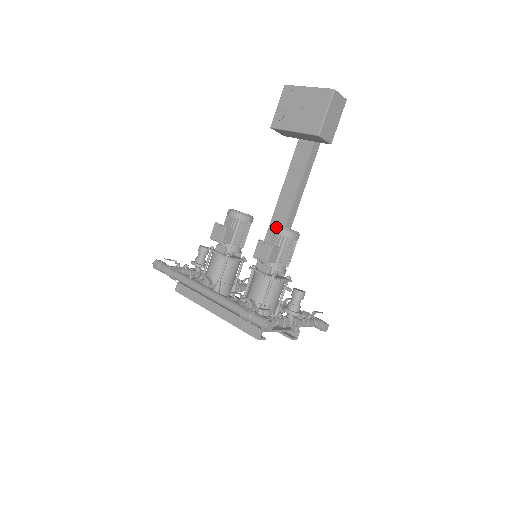
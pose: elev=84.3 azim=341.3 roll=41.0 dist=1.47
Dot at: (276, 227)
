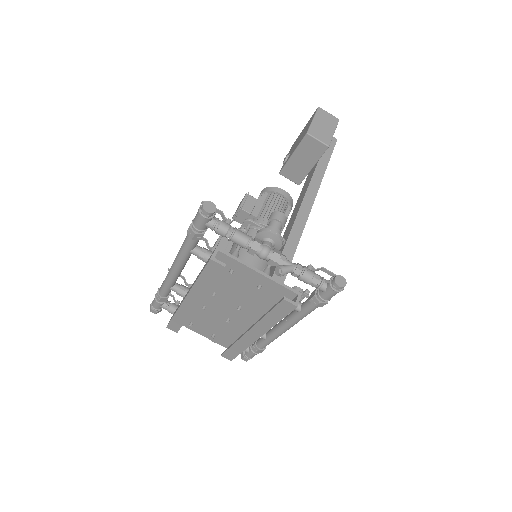
Dot at: occluded
